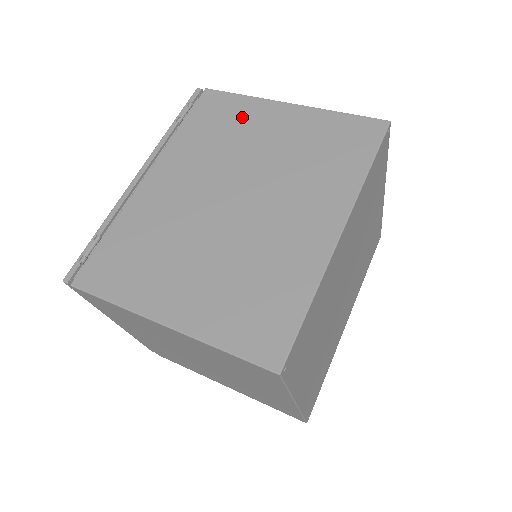
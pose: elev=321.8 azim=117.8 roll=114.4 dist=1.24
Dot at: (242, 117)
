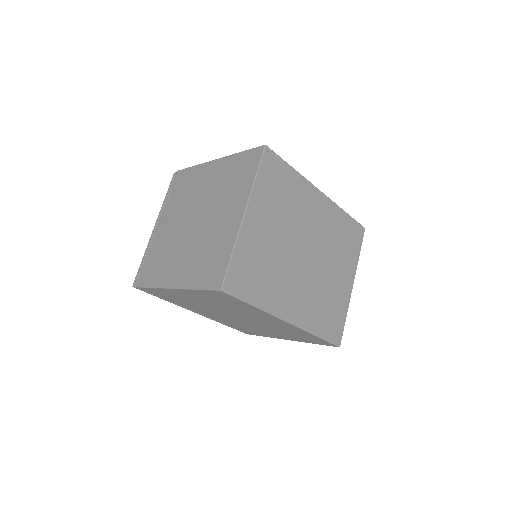
Dot at: occluded
